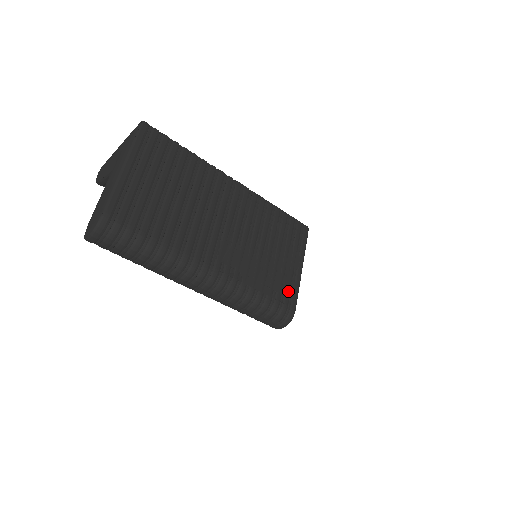
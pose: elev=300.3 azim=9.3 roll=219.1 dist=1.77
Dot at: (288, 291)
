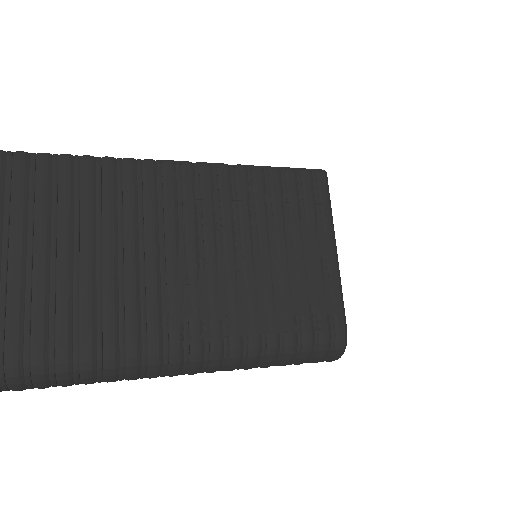
Dot at: (322, 304)
